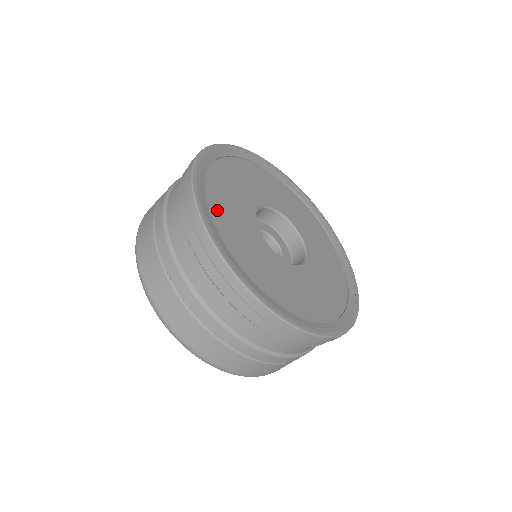
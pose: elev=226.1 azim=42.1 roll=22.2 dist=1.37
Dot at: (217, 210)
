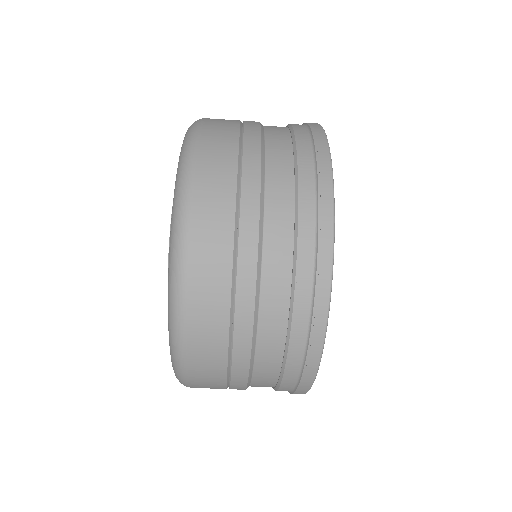
Dot at: occluded
